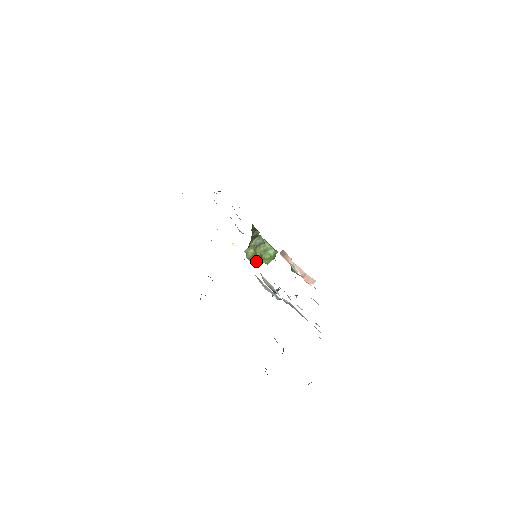
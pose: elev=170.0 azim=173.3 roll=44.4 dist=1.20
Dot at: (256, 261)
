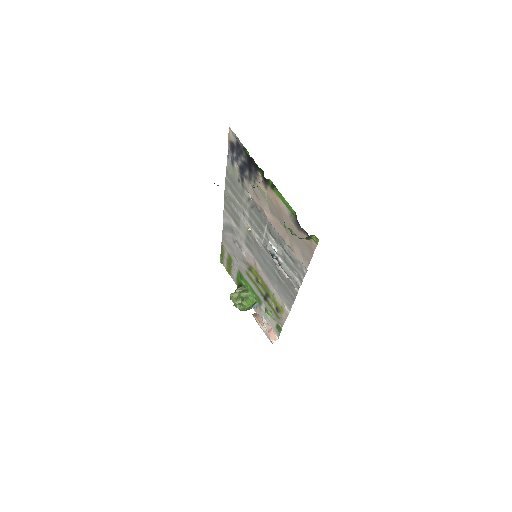
Dot at: (238, 303)
